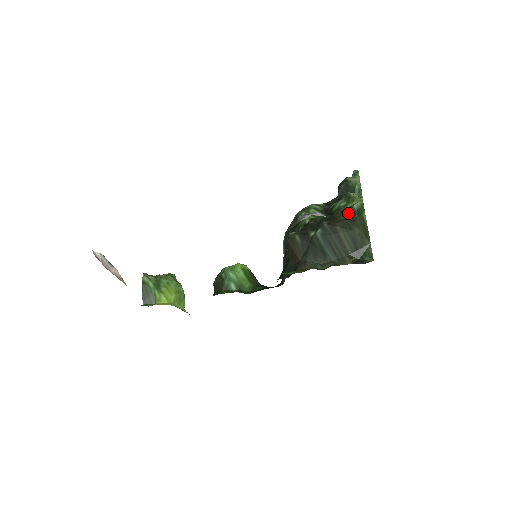
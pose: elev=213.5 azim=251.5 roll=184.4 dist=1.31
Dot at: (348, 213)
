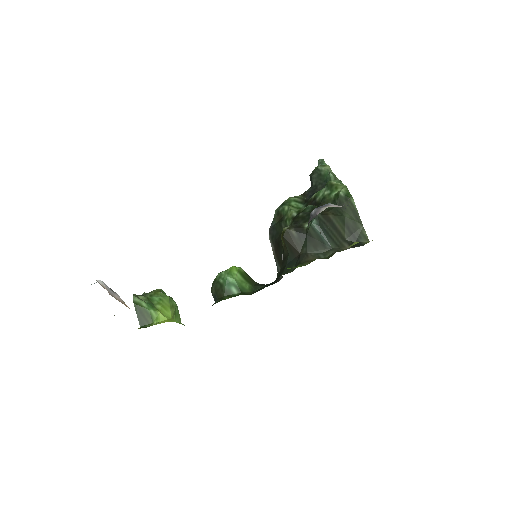
Dot at: (335, 200)
